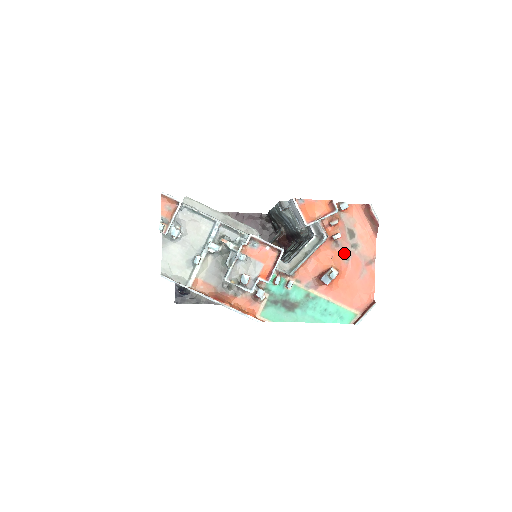
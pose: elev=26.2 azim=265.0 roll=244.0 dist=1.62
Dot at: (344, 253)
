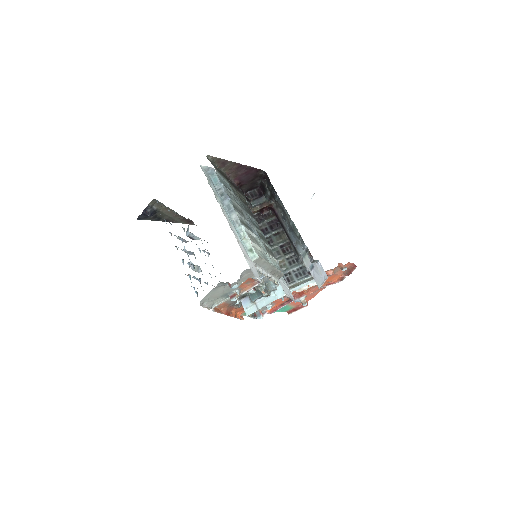
Dot at: occluded
